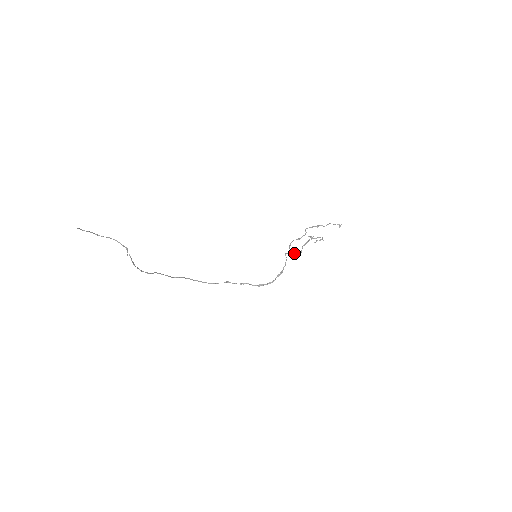
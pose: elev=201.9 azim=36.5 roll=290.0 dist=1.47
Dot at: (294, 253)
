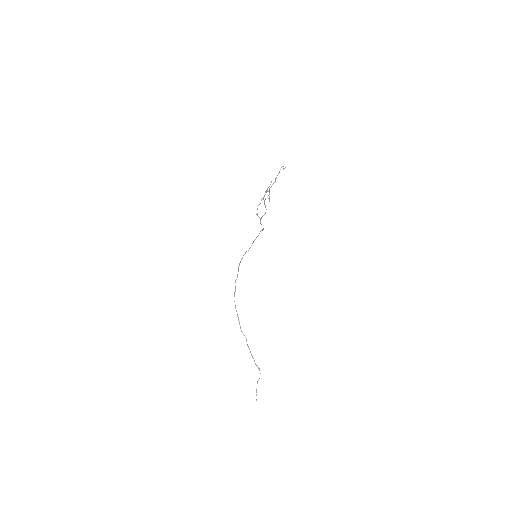
Dot at: occluded
